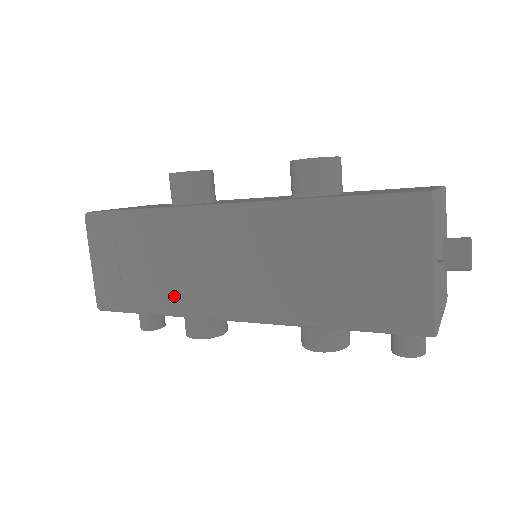
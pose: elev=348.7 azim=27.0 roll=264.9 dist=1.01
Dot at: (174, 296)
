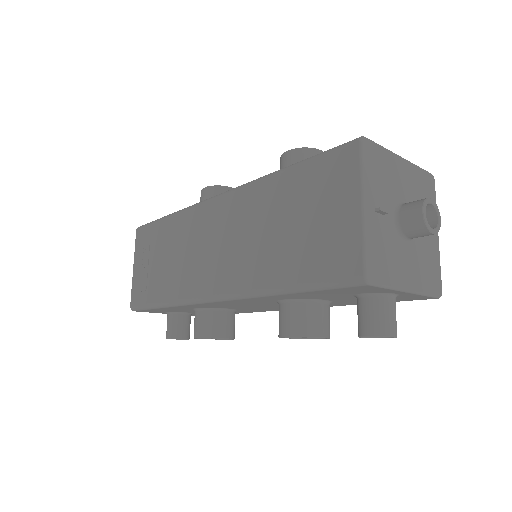
Dot at: (177, 284)
